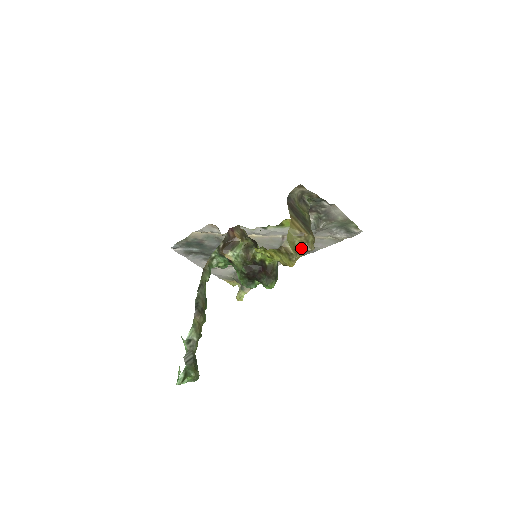
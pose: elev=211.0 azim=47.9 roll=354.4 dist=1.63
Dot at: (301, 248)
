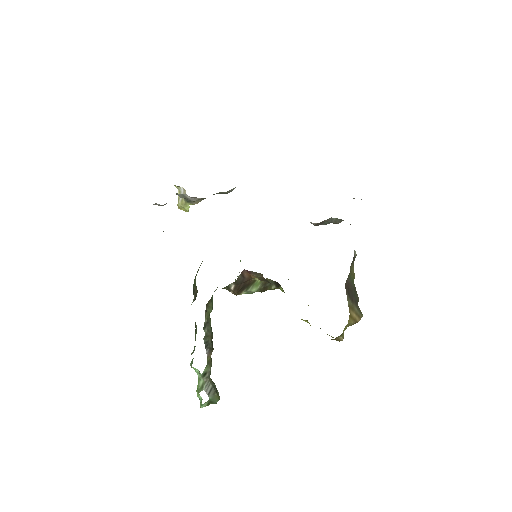
Dot at: occluded
